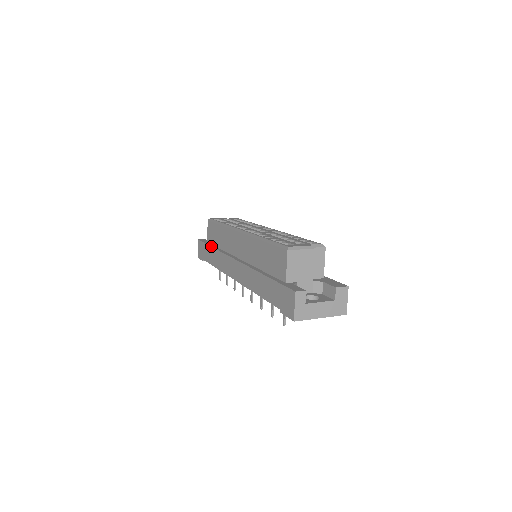
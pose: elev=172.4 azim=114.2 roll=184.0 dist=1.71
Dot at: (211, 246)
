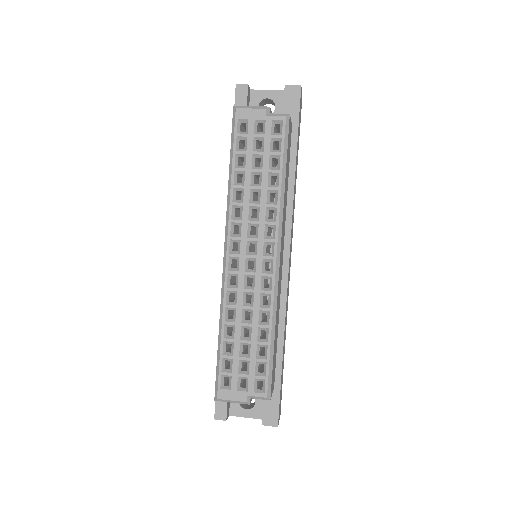
Dot at: occluded
